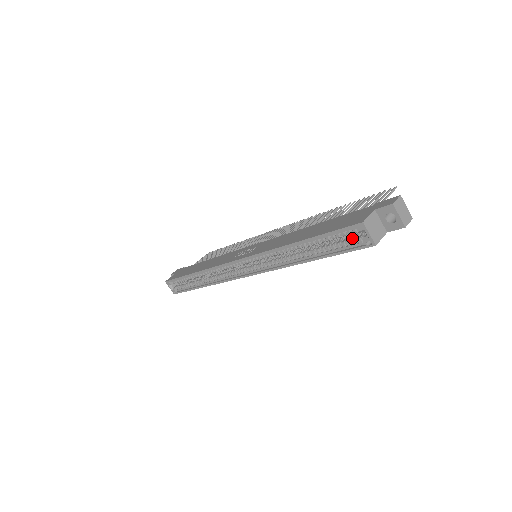
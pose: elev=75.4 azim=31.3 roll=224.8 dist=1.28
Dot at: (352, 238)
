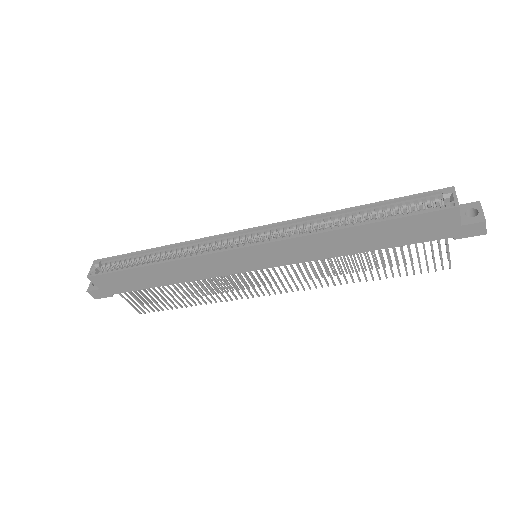
Dot at: (427, 209)
